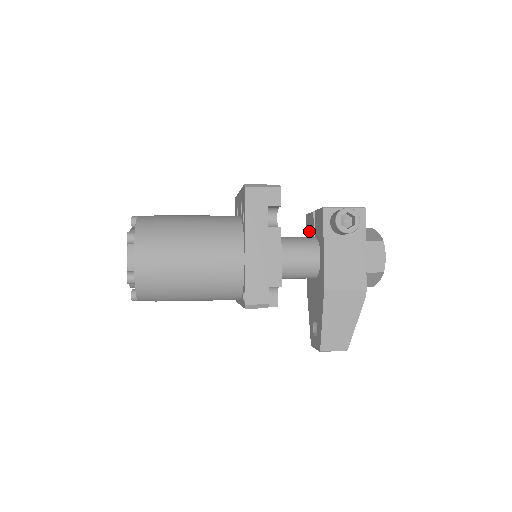
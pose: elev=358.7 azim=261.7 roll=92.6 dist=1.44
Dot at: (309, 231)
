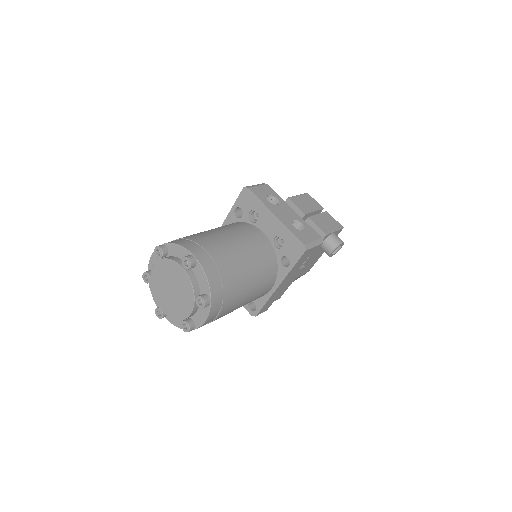
Dot at: occluded
